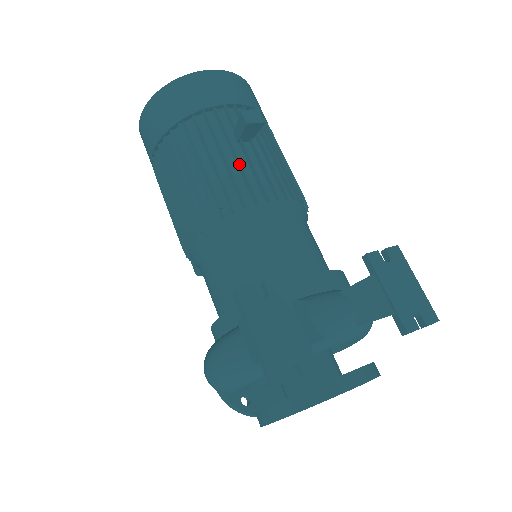
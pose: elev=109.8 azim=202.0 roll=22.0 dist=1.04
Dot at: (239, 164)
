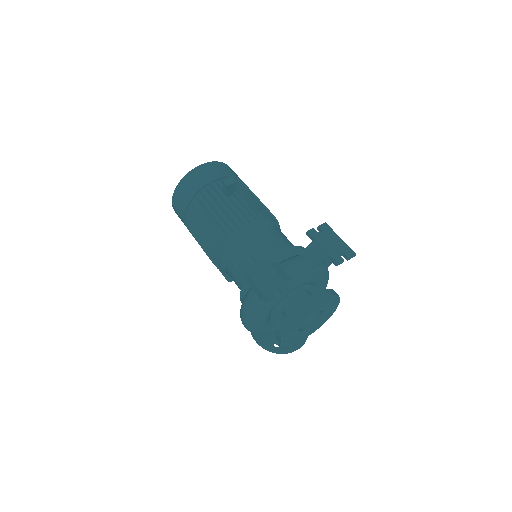
Dot at: (230, 207)
